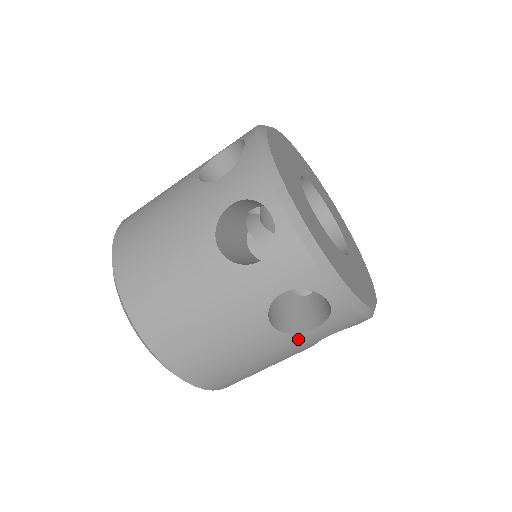
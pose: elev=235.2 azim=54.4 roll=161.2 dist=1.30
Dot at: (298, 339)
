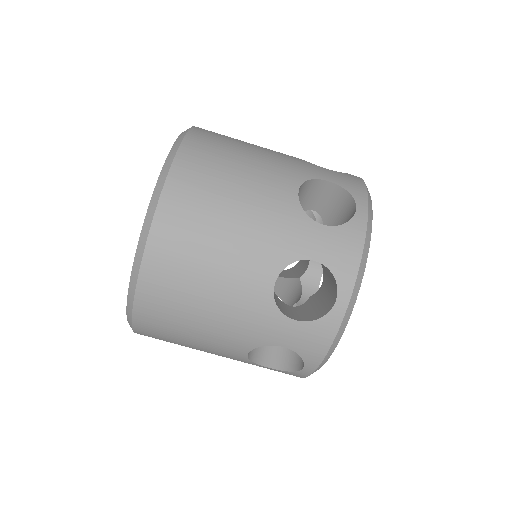
Dot at: (248, 362)
